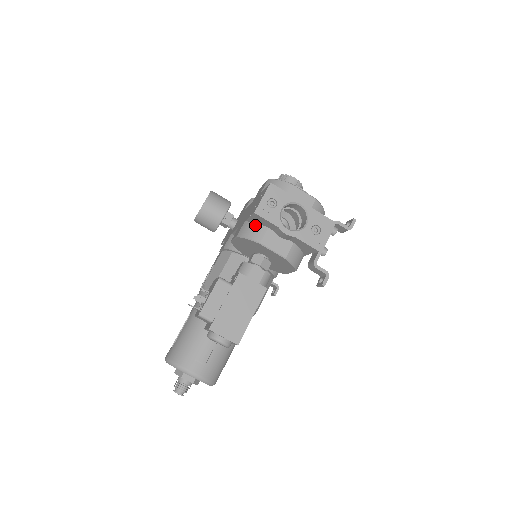
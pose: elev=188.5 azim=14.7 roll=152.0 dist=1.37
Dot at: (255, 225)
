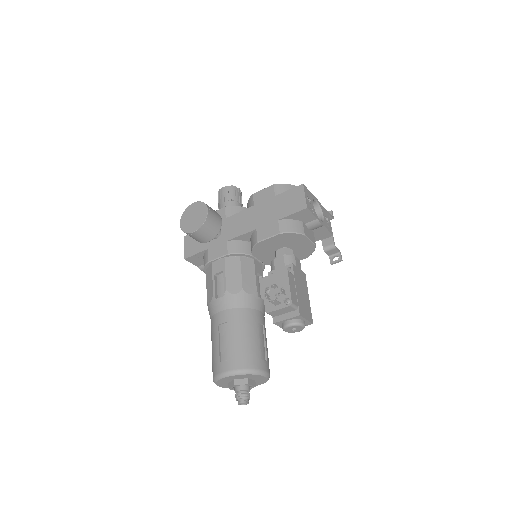
Dot at: (293, 221)
